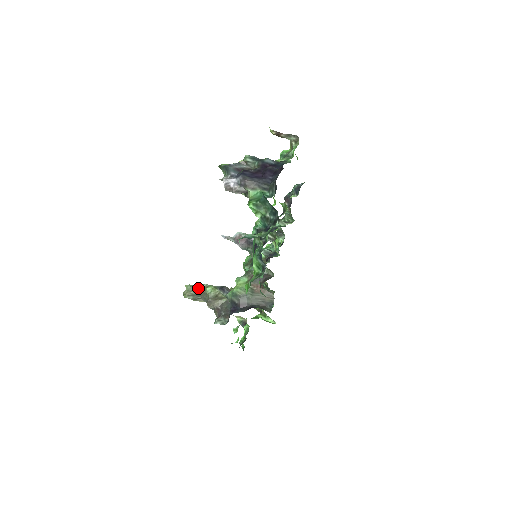
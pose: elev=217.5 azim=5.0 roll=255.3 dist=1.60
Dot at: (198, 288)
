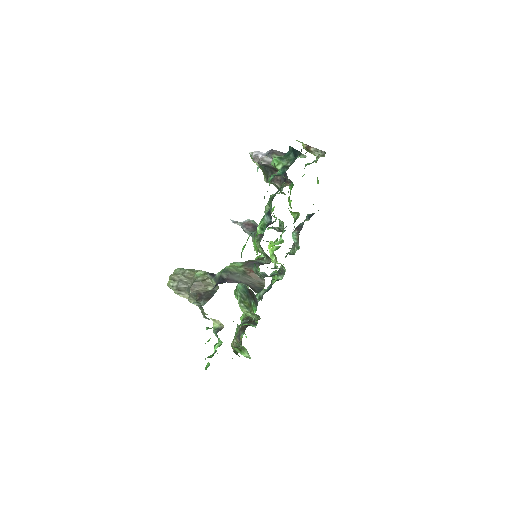
Dot at: (187, 271)
